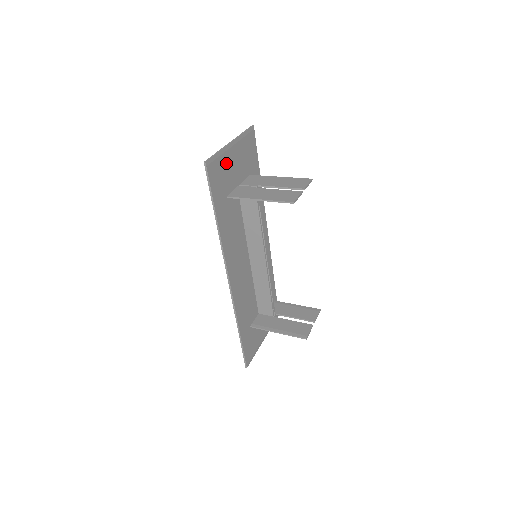
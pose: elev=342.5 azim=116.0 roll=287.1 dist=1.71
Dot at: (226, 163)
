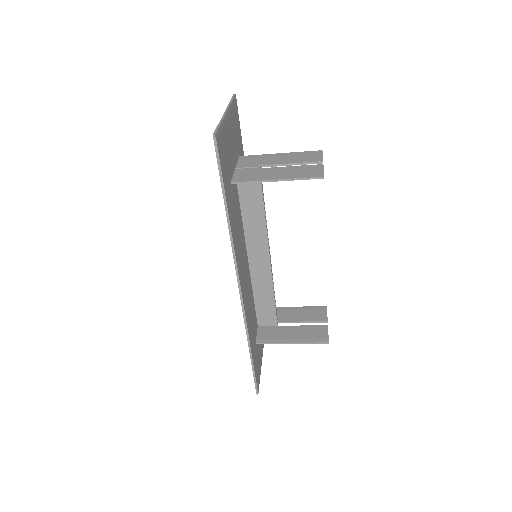
Dot at: (226, 139)
